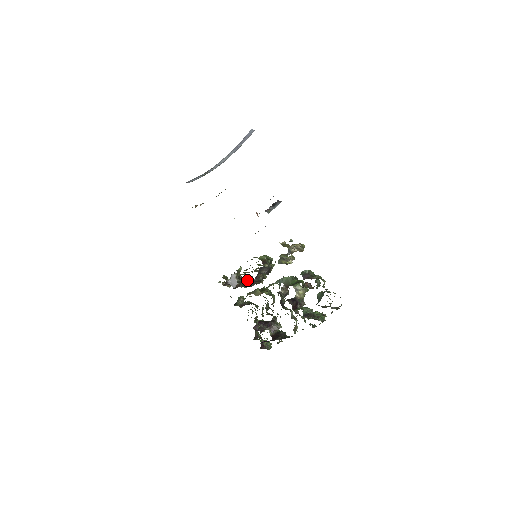
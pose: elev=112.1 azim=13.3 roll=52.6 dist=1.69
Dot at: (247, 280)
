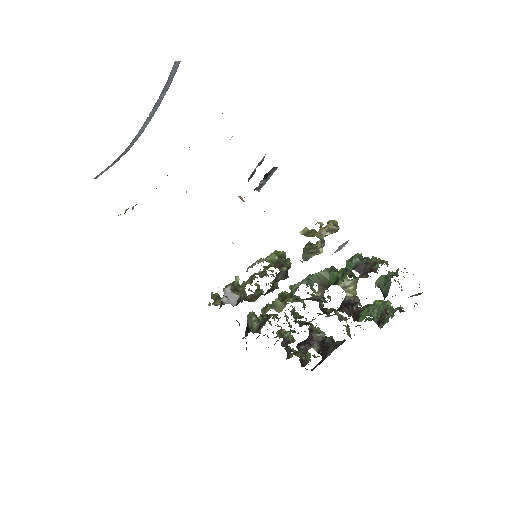
Dot at: occluded
